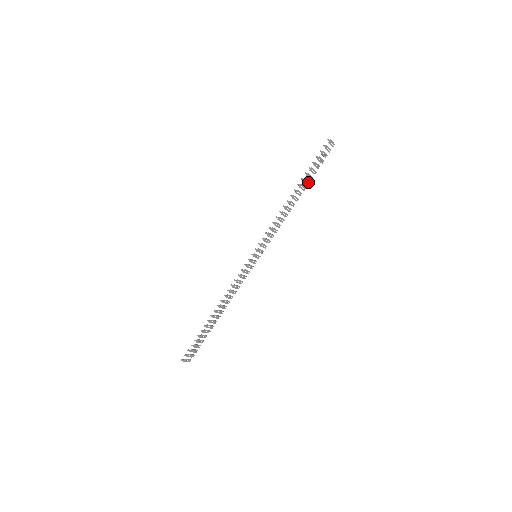
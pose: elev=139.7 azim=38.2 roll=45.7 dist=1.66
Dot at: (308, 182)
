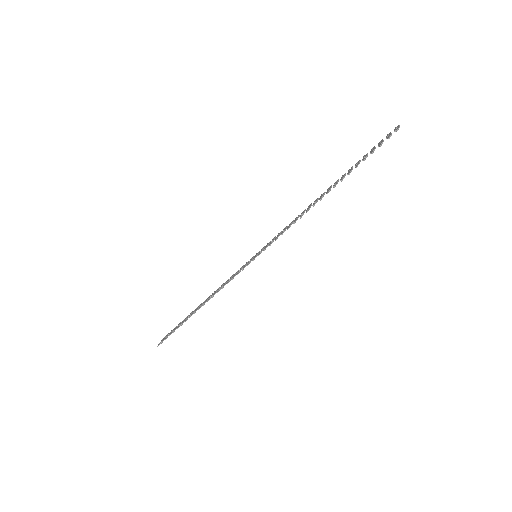
Dot at: (345, 174)
